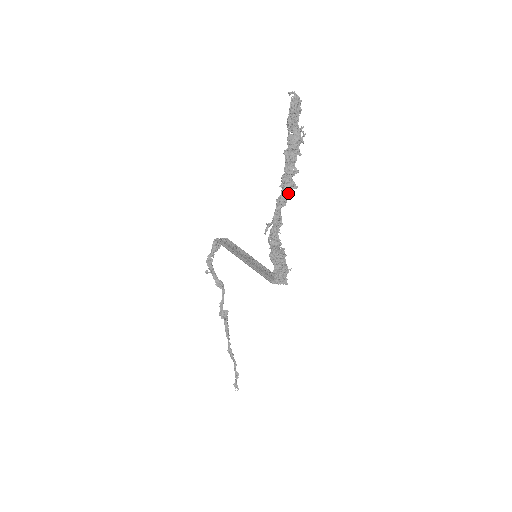
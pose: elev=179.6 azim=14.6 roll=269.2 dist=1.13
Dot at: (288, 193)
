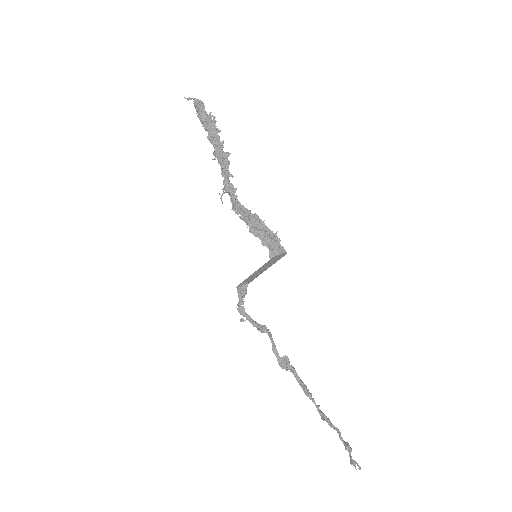
Dot at: (225, 162)
